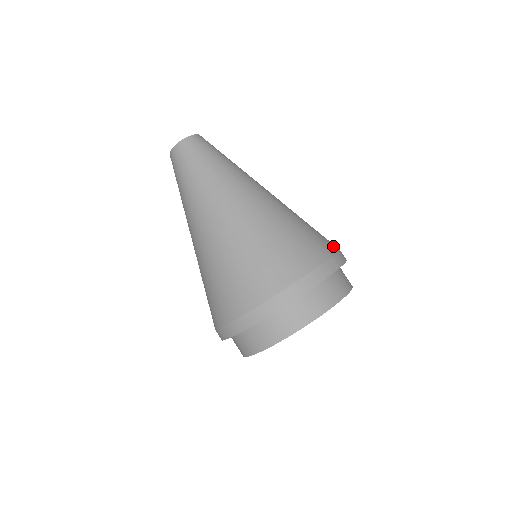
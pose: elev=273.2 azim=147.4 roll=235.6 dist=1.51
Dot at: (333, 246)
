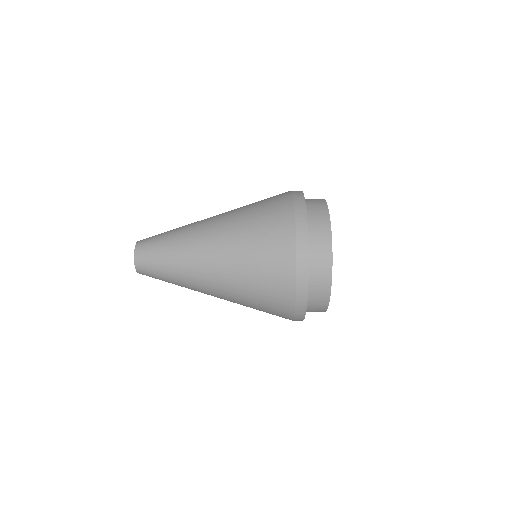
Dot at: occluded
